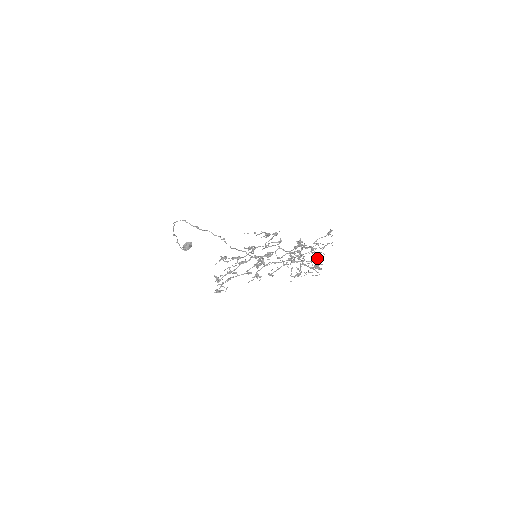
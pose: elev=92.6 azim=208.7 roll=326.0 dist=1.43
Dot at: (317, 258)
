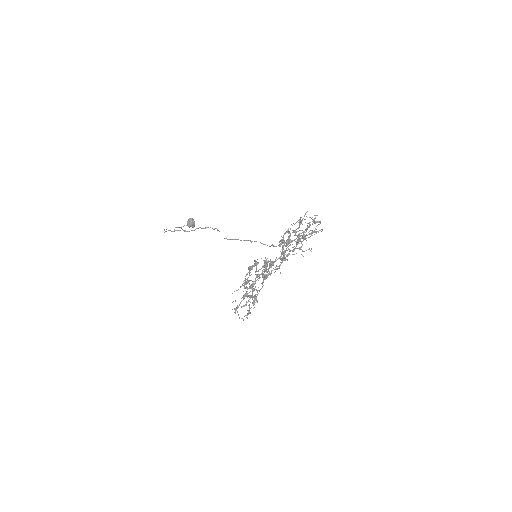
Dot at: (308, 227)
